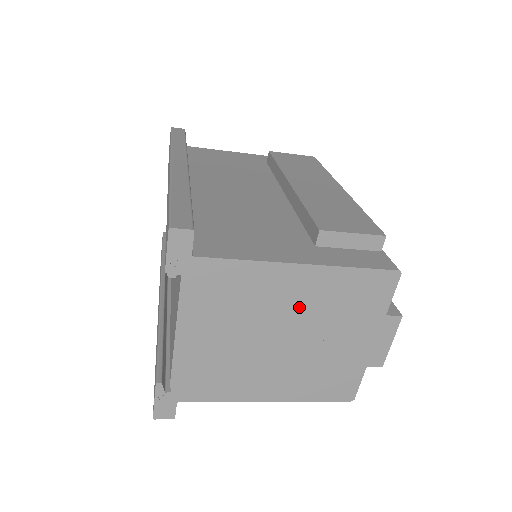
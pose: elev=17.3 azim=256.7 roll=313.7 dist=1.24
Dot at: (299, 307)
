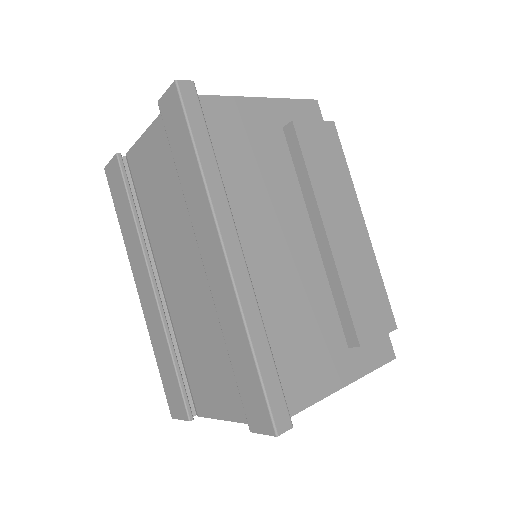
Dot at: occluded
